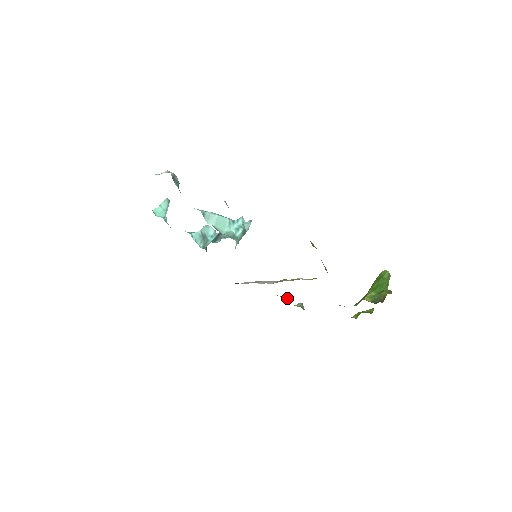
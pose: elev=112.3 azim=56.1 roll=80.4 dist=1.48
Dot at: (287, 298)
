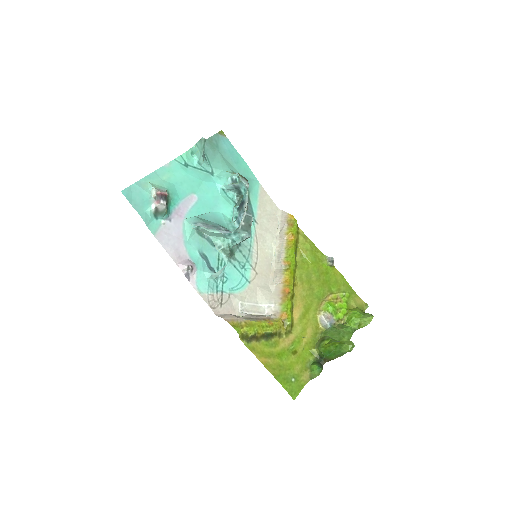
Dot at: (308, 261)
